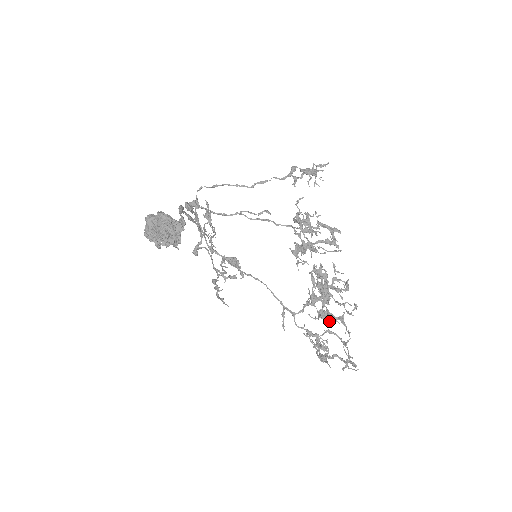
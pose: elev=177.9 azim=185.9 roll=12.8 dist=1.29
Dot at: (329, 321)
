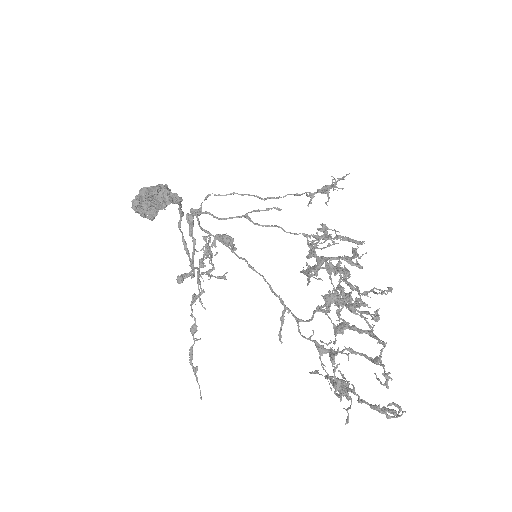
Dot at: (351, 308)
